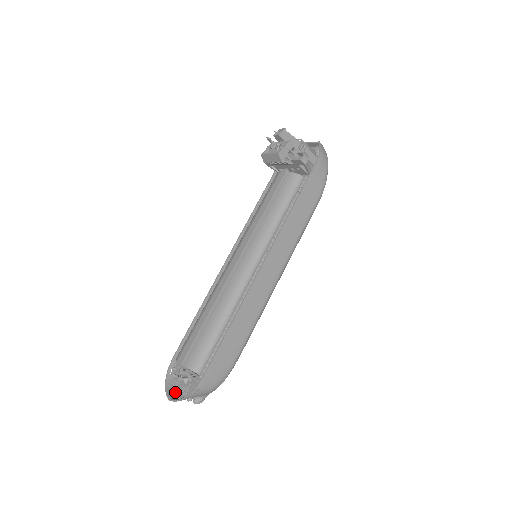
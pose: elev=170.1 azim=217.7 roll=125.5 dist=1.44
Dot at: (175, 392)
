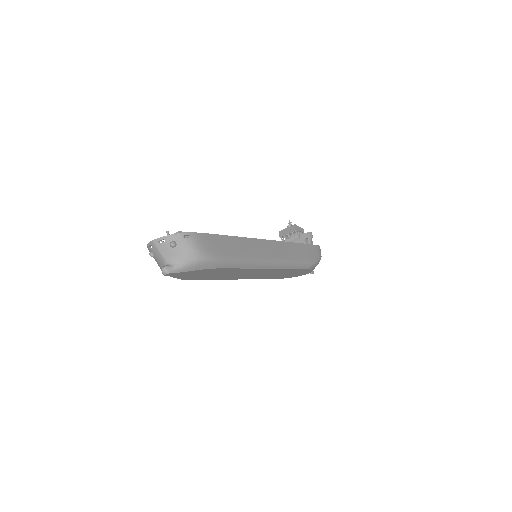
Dot at: occluded
